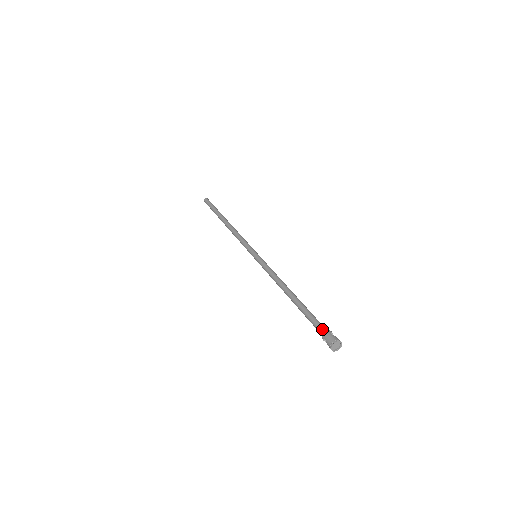
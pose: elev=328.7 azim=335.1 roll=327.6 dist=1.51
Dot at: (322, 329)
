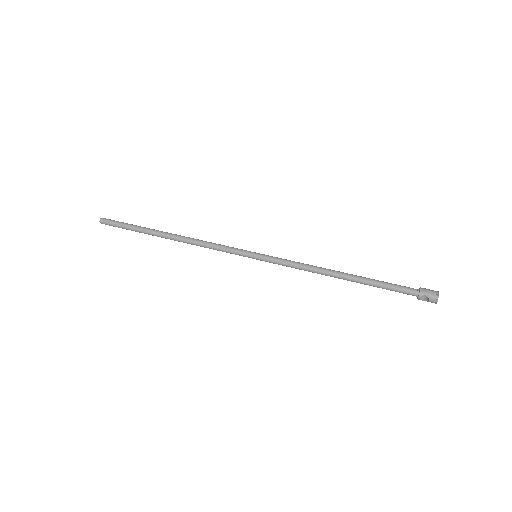
Dot at: (413, 289)
